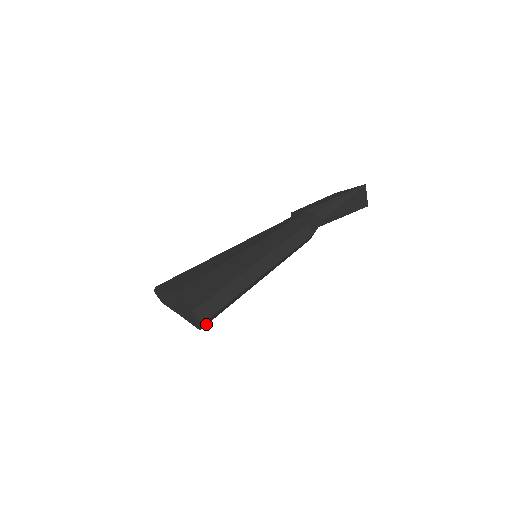
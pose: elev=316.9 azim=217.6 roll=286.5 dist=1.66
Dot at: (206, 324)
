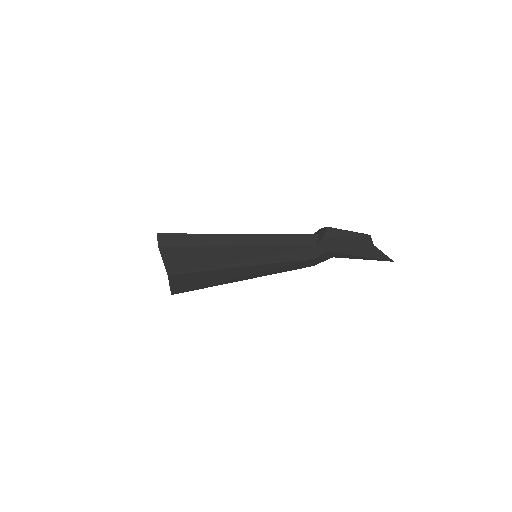
Dot at: occluded
